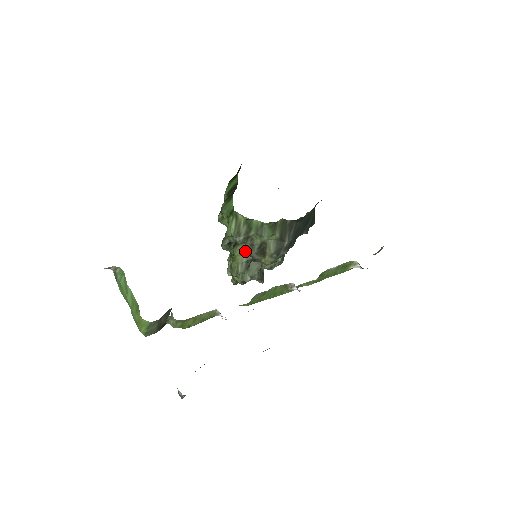
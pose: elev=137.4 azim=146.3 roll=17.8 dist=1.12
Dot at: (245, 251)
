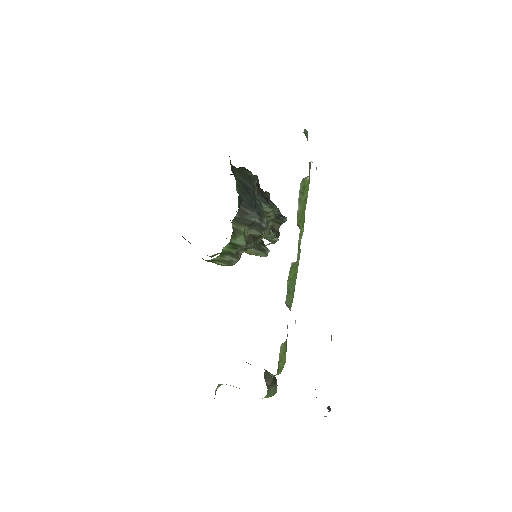
Dot at: (249, 249)
